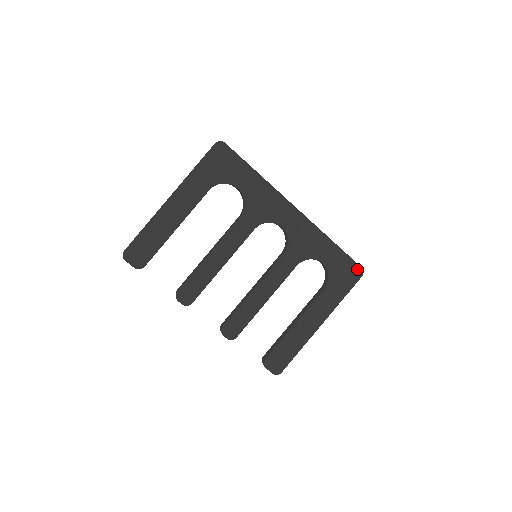
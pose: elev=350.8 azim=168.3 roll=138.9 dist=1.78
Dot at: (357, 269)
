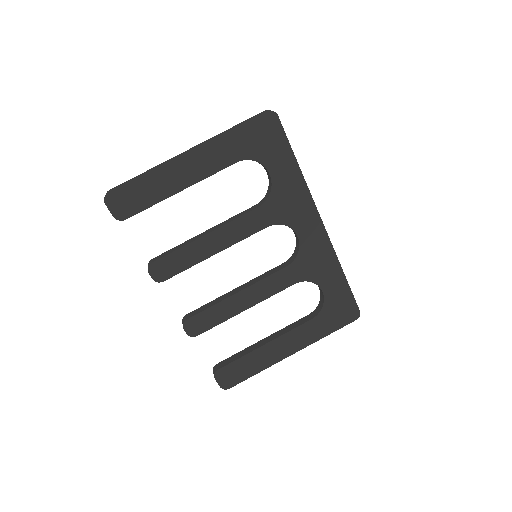
Dot at: (355, 311)
